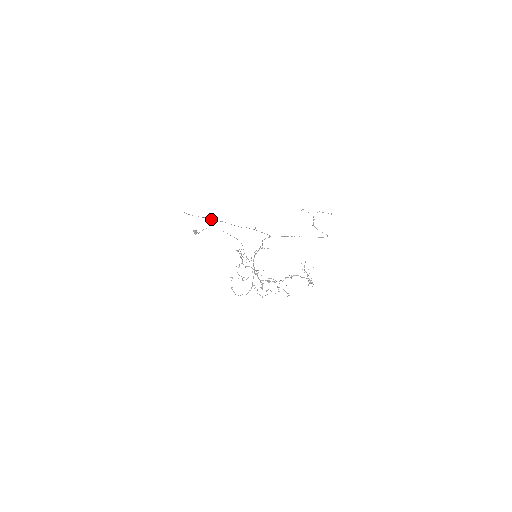
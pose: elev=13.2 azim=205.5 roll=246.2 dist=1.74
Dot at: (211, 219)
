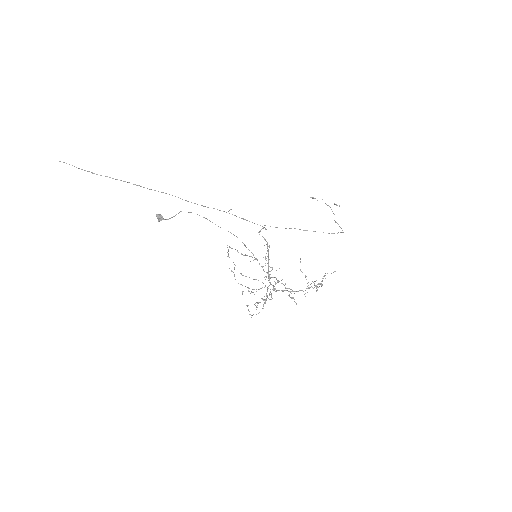
Dot at: (144, 187)
